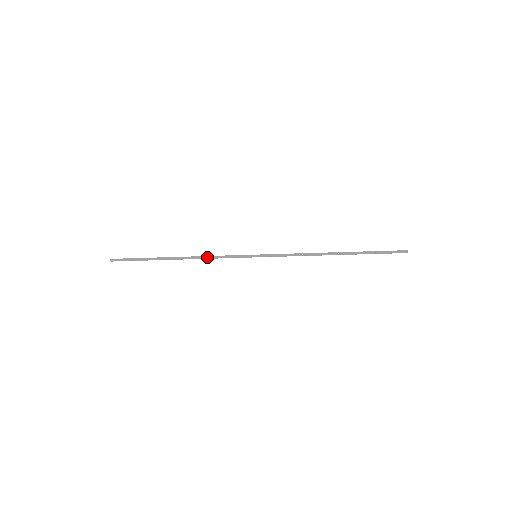
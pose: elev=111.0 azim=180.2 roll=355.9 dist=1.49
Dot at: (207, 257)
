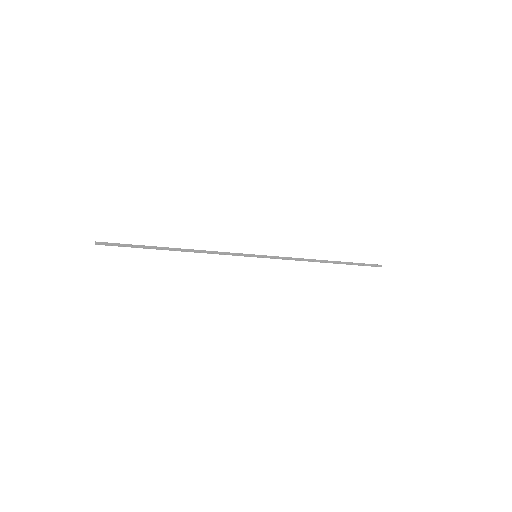
Dot at: (208, 252)
